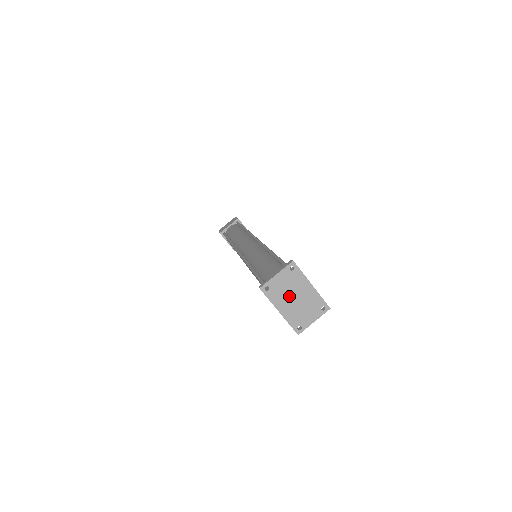
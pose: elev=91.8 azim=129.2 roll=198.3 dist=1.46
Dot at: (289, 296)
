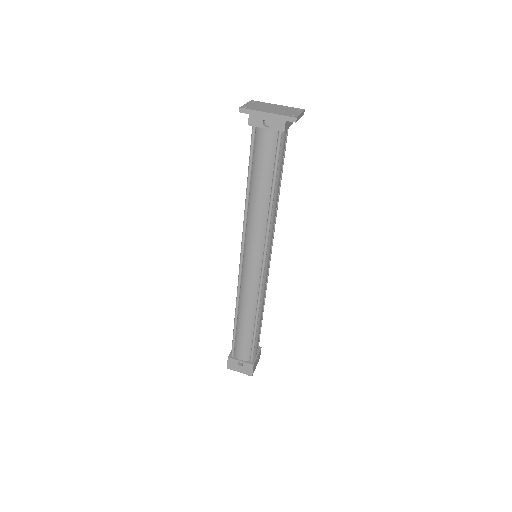
Dot at: (266, 108)
